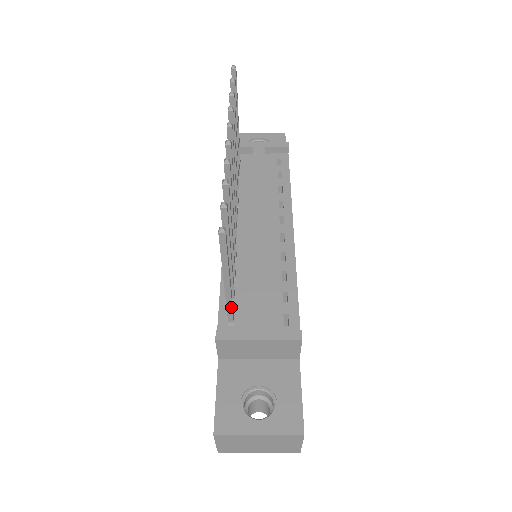
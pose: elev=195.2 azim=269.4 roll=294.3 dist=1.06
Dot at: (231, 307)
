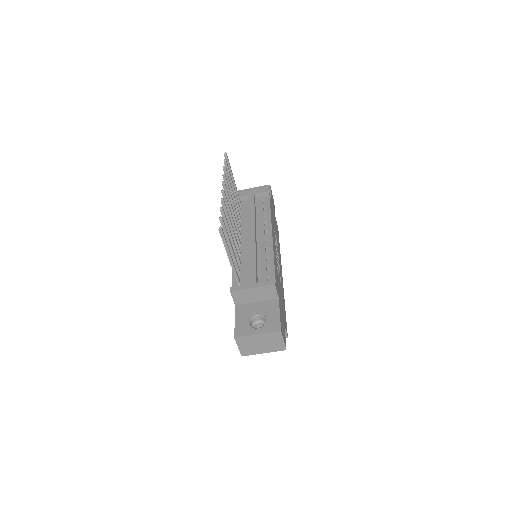
Dot at: (236, 273)
